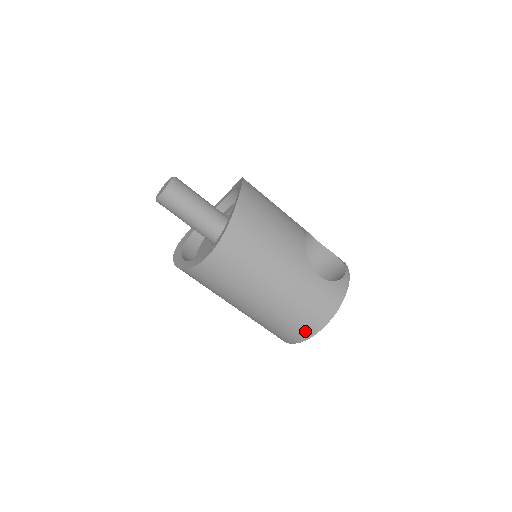
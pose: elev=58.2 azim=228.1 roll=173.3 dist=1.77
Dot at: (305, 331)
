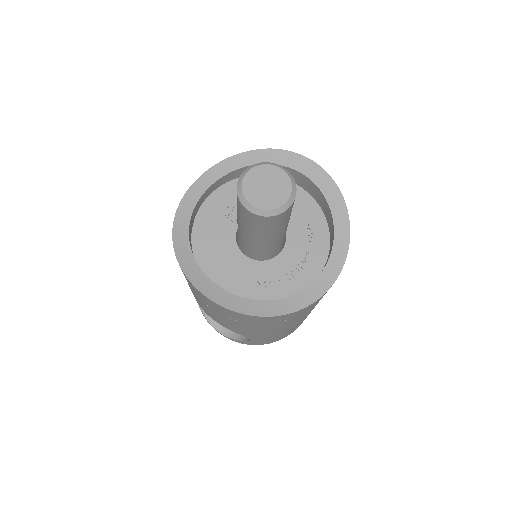
Dot at: occluded
